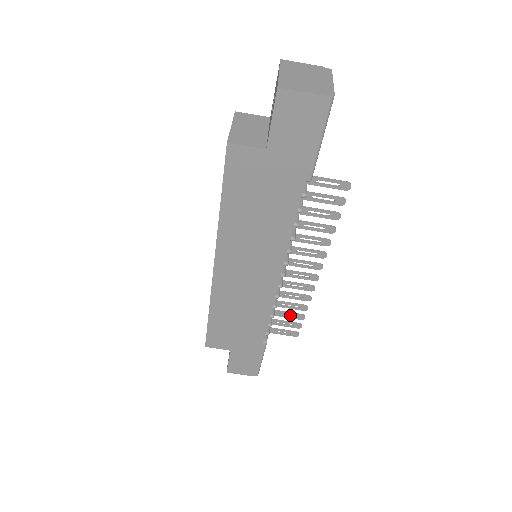
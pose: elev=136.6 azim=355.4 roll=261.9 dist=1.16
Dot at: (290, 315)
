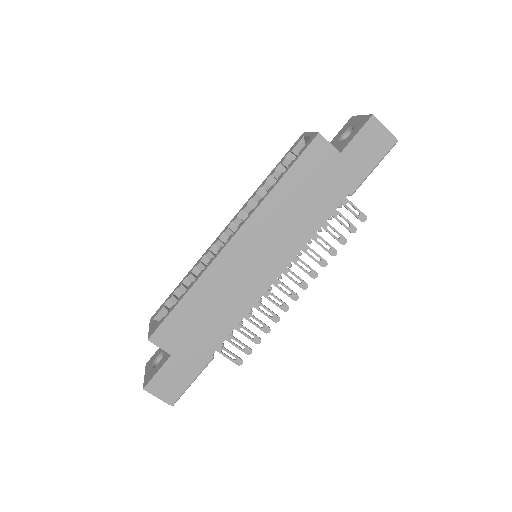
Dot at: (248, 335)
